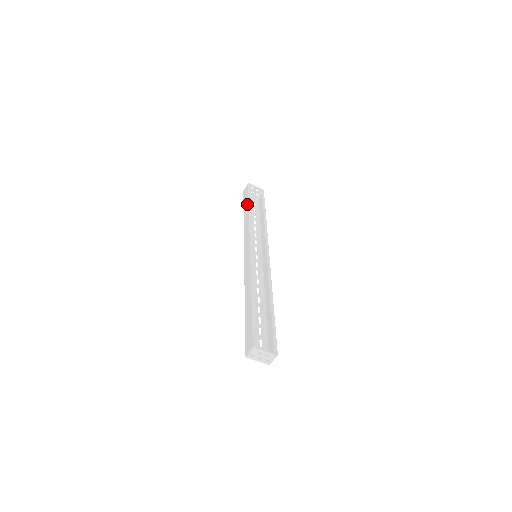
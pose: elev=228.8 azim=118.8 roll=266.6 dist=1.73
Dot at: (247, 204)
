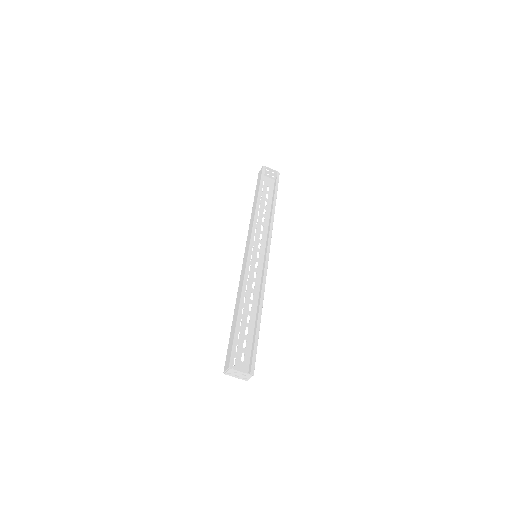
Dot at: (257, 193)
